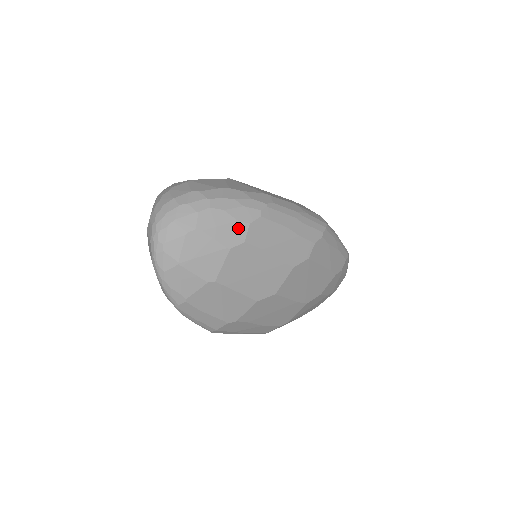
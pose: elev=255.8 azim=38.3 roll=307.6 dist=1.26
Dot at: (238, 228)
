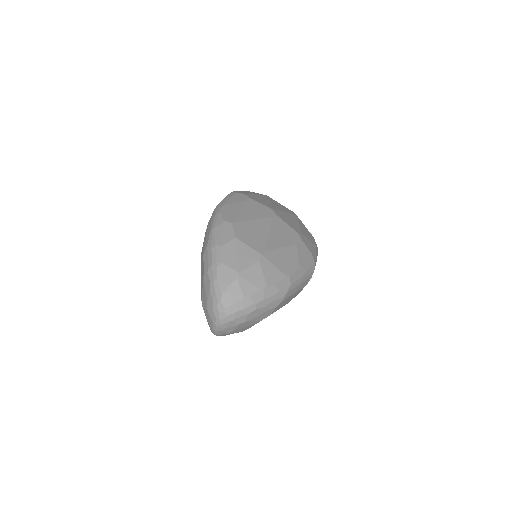
Dot at: (269, 312)
